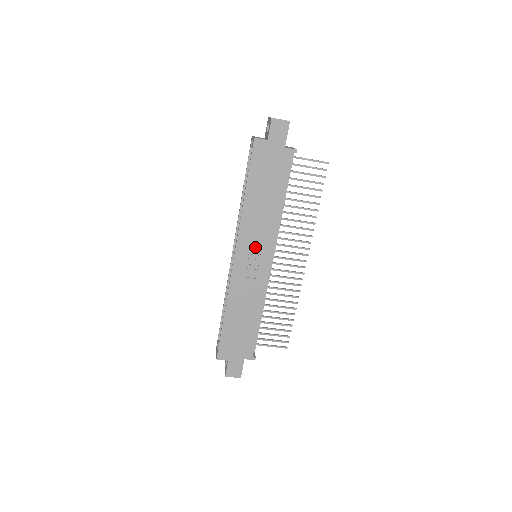
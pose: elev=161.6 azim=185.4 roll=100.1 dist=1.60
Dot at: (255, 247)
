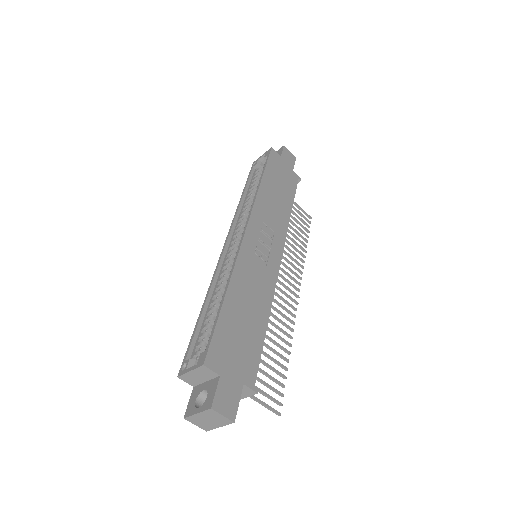
Dot at: (267, 233)
